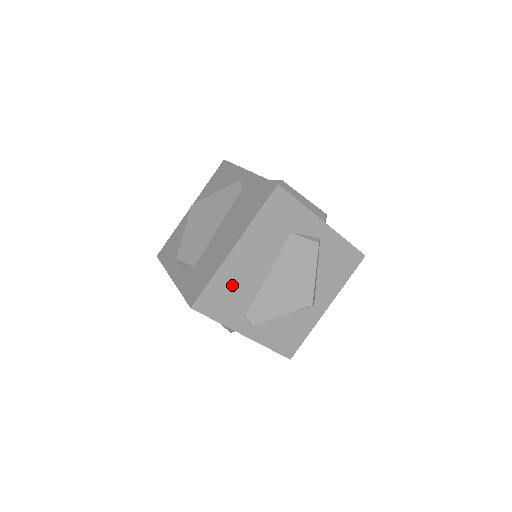
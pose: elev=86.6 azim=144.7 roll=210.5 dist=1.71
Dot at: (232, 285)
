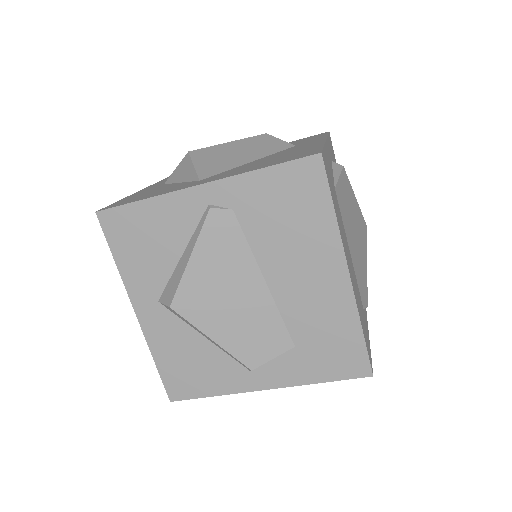
Dot at: (359, 305)
